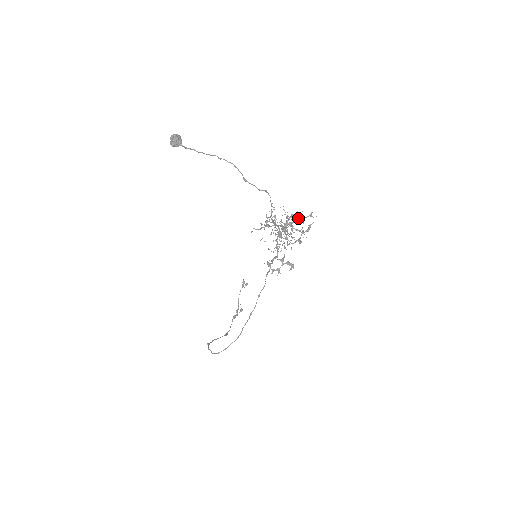
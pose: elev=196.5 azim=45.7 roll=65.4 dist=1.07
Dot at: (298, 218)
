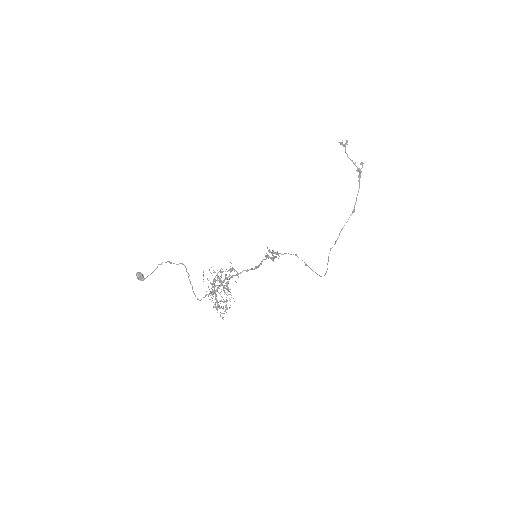
Dot at: (220, 276)
